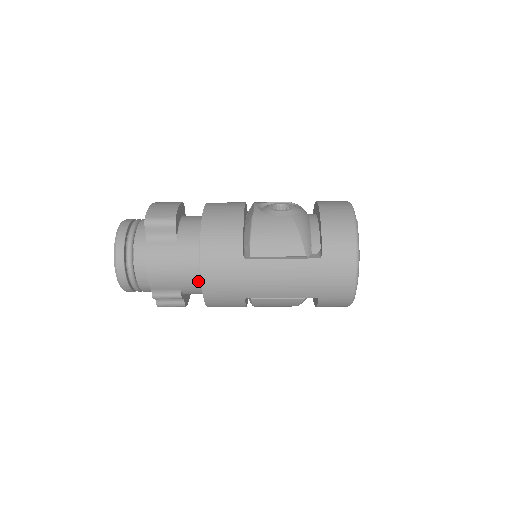
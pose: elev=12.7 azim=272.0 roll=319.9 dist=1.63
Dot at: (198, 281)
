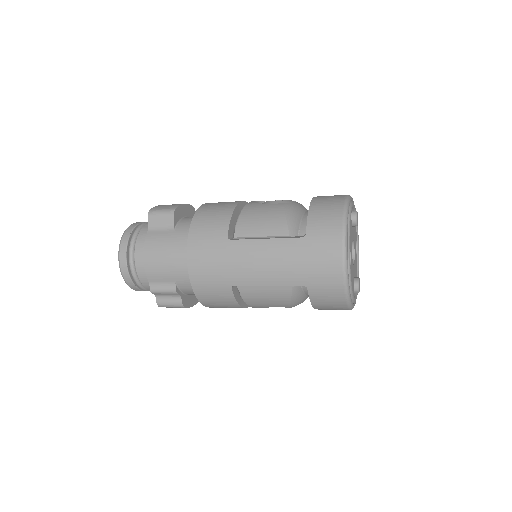
Dot at: occluded
